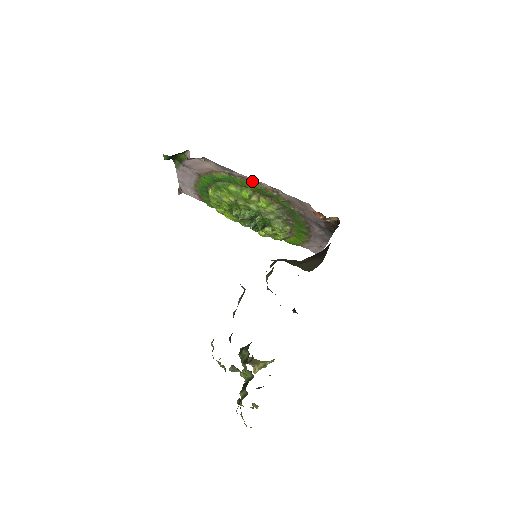
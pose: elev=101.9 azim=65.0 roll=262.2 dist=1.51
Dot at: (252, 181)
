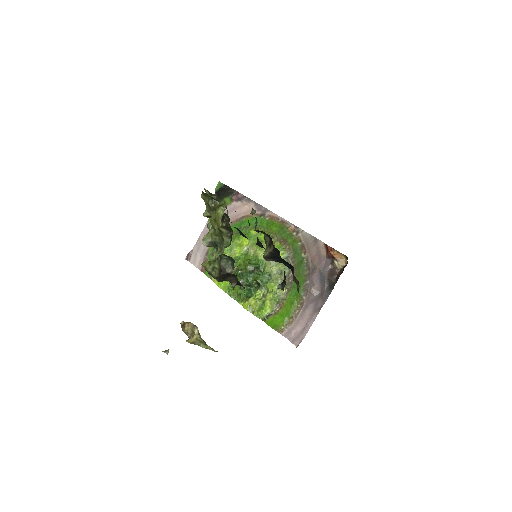
Dot at: (279, 220)
